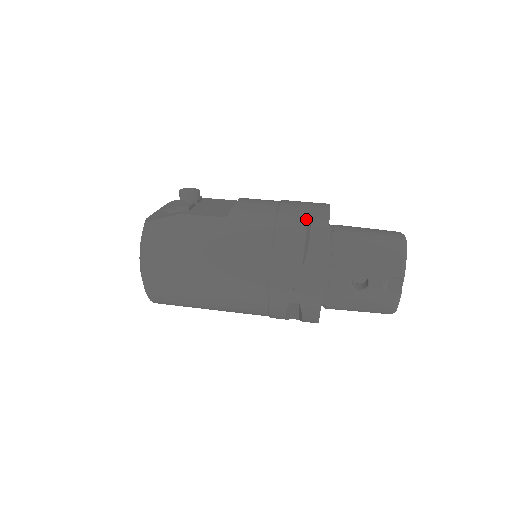
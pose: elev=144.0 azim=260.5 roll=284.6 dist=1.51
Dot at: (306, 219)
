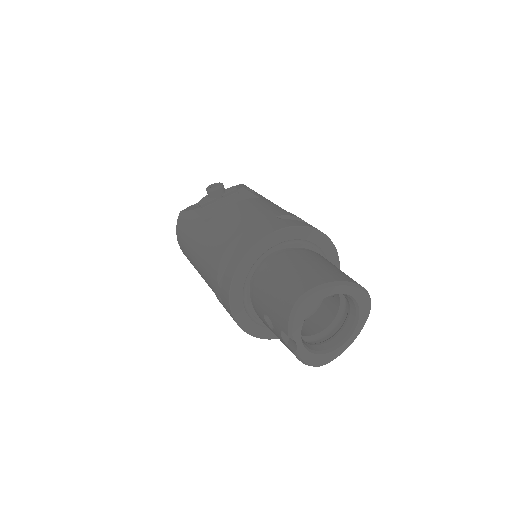
Dot at: occluded
